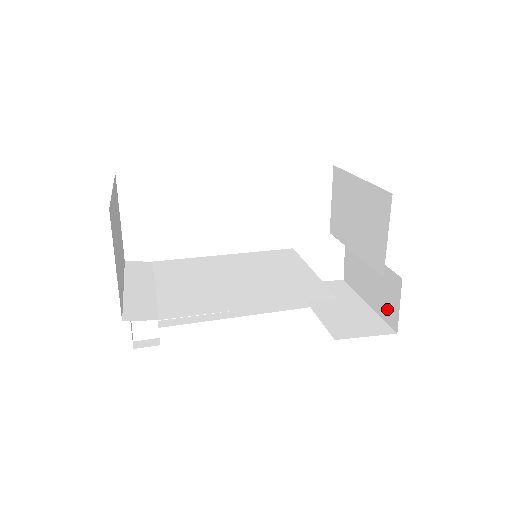
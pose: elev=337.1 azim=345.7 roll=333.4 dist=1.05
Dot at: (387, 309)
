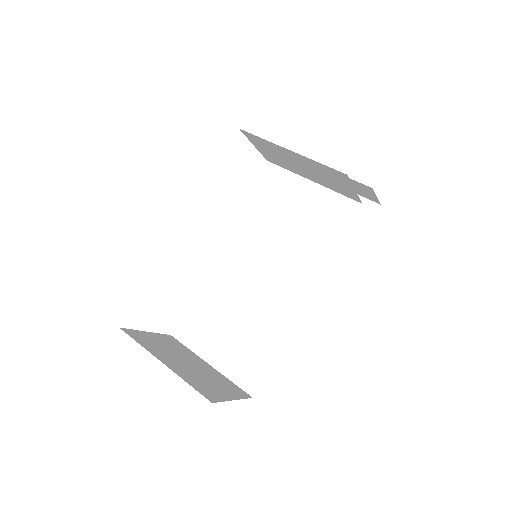
Dot at: (362, 194)
